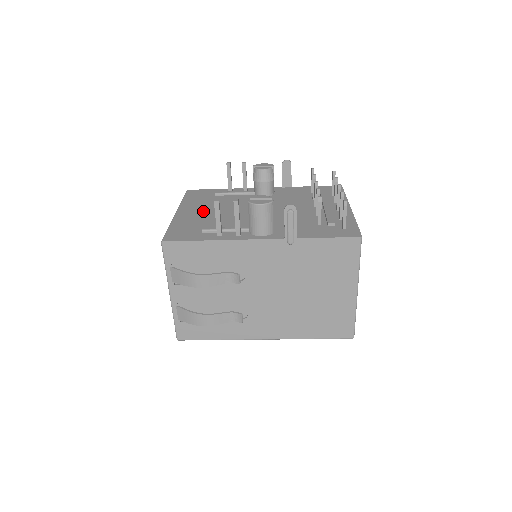
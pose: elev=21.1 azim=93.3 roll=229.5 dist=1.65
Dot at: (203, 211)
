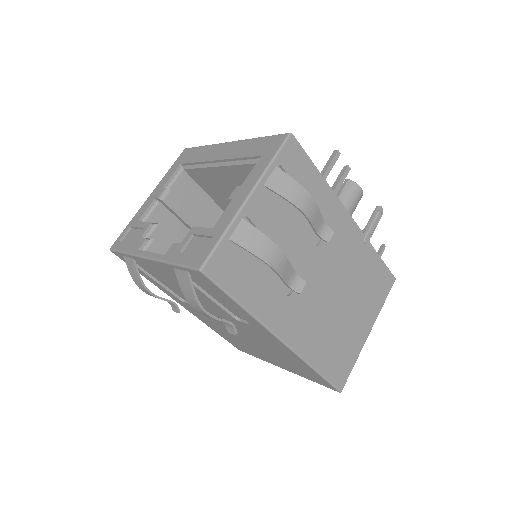
Dot at: occluded
